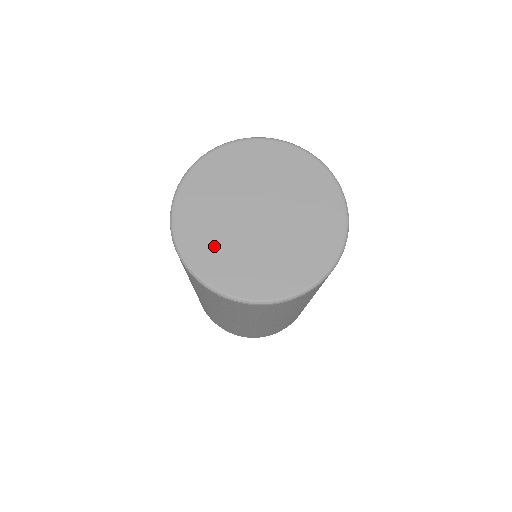
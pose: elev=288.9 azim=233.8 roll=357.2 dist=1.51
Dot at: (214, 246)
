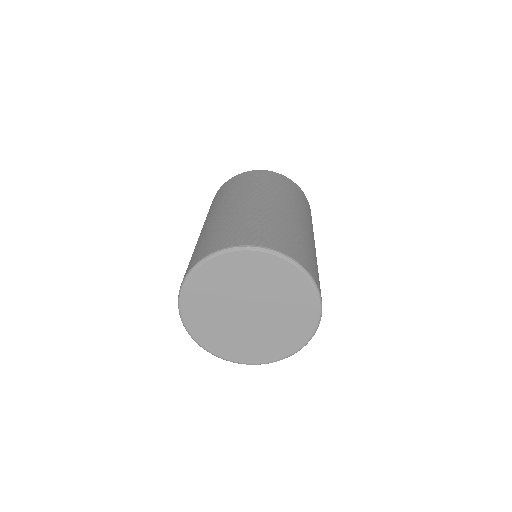
Dot at: (246, 346)
